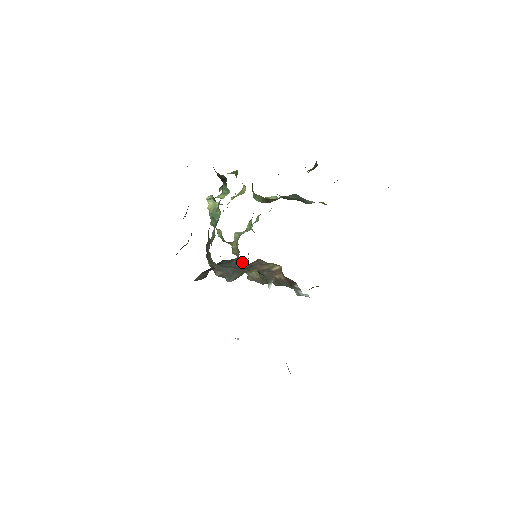
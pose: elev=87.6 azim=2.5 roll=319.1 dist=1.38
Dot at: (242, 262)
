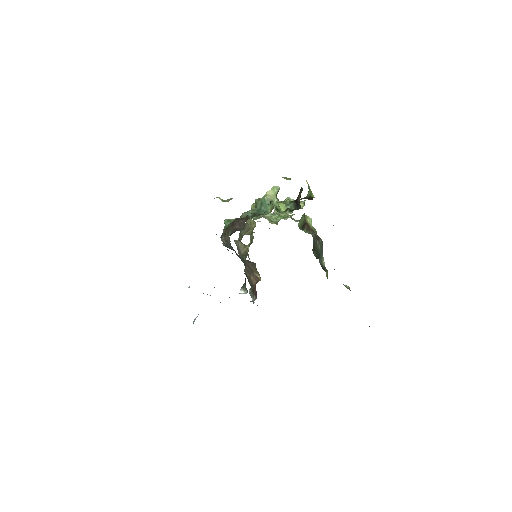
Dot at: (244, 263)
